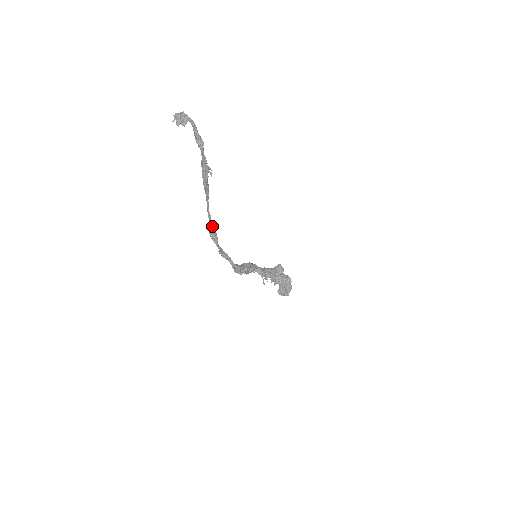
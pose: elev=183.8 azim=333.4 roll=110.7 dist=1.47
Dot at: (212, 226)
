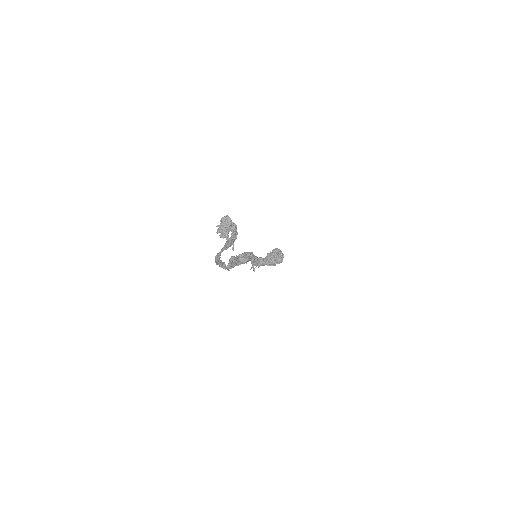
Dot at: (218, 258)
